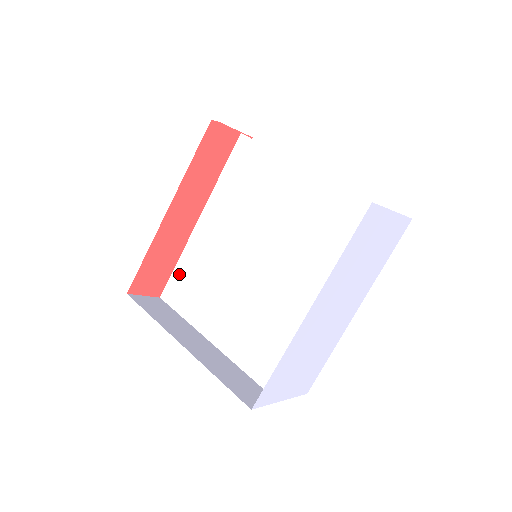
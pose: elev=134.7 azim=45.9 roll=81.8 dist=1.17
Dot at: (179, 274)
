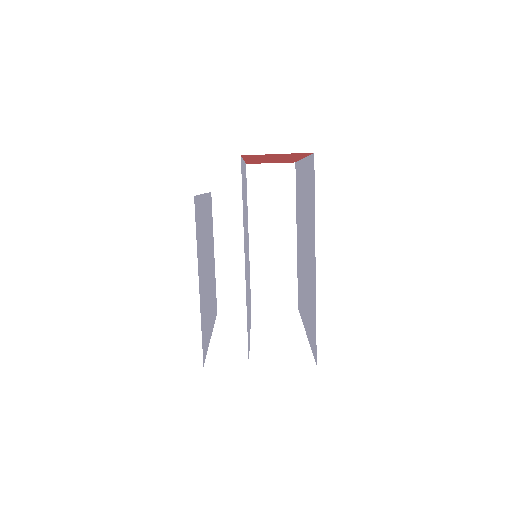
Dot at: (246, 198)
